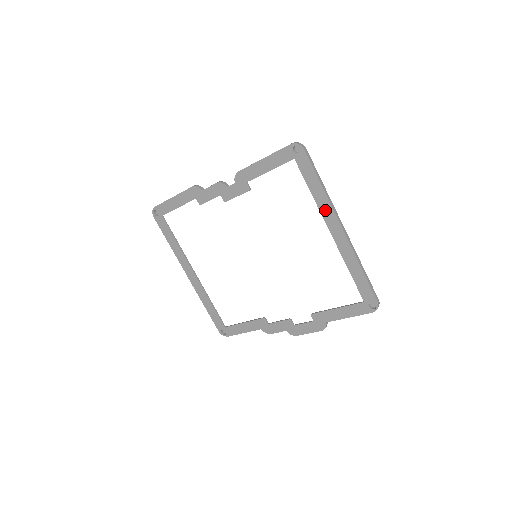
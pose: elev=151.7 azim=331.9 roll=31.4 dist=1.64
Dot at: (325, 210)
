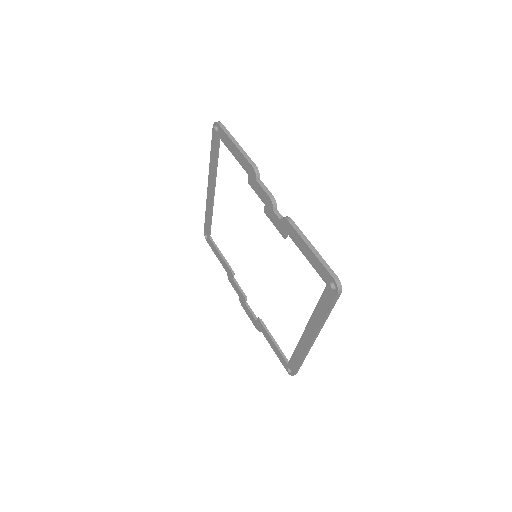
Dot at: (313, 323)
